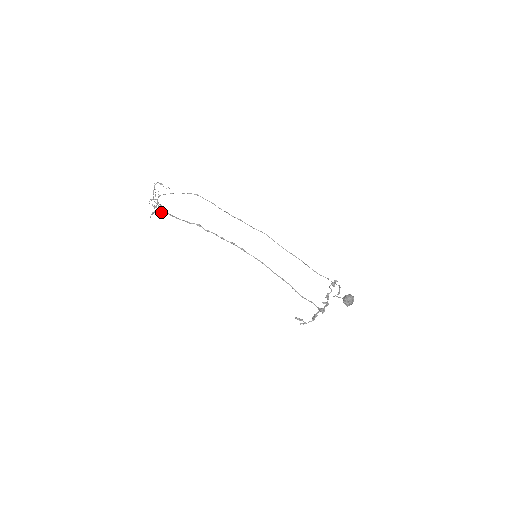
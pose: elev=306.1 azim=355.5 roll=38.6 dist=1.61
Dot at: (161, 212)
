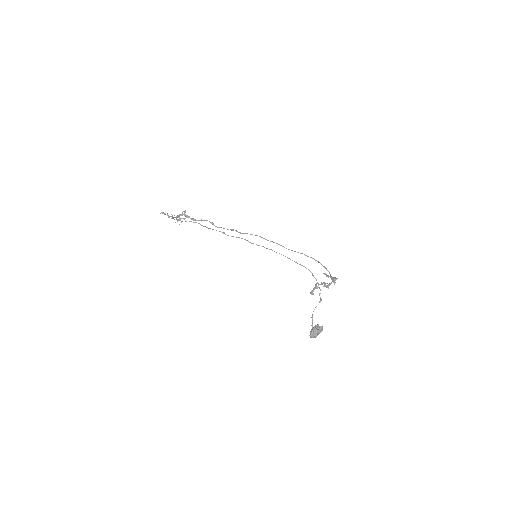
Dot at: (186, 217)
